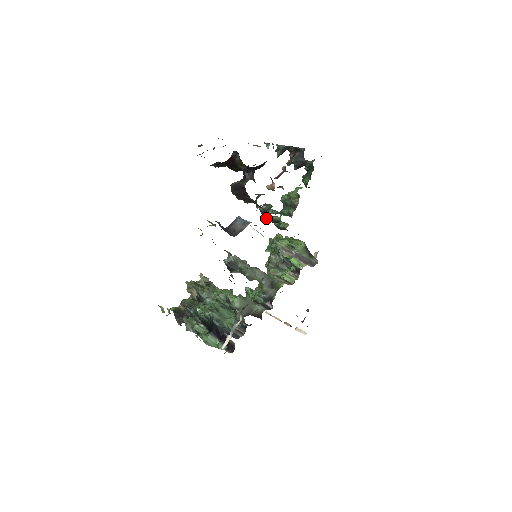
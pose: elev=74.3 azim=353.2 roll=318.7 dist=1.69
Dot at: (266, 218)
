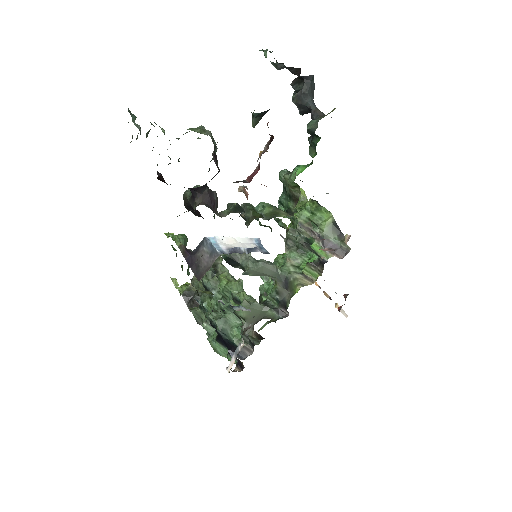
Dot at: occluded
